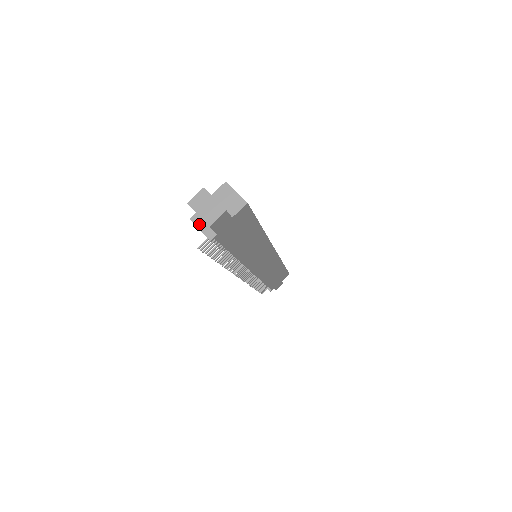
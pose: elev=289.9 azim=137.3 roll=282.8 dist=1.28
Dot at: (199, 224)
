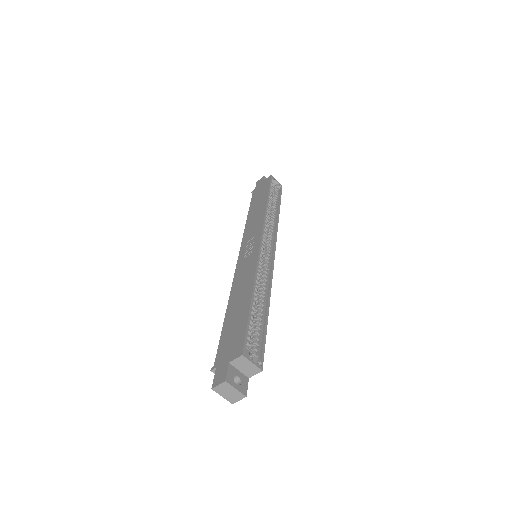
Dot at: occluded
